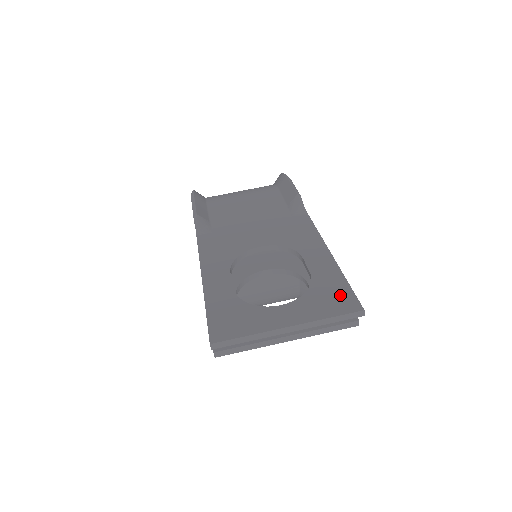
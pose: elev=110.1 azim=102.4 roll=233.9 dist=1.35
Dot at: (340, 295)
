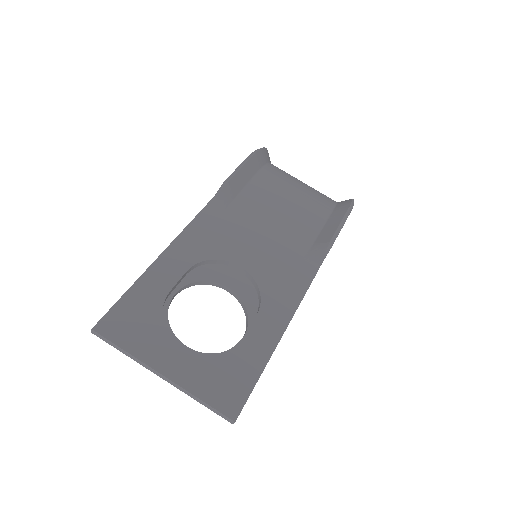
Dot at: (236, 386)
